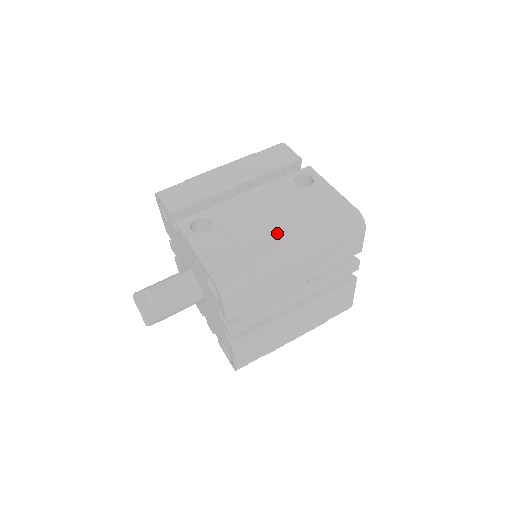
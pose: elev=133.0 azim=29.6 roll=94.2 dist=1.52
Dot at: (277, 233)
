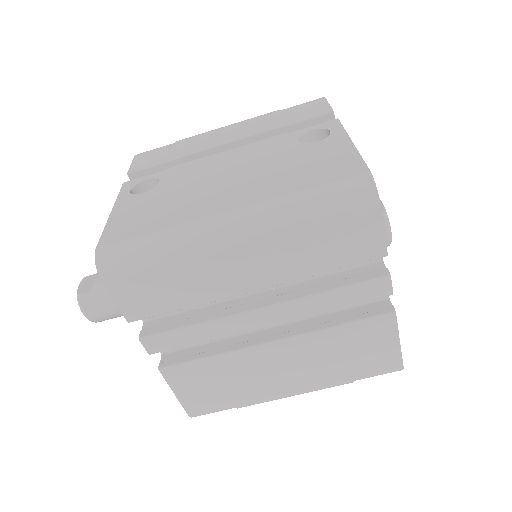
Dot at: (221, 198)
